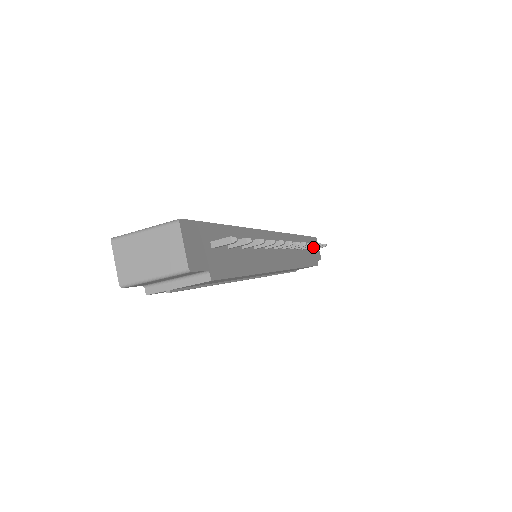
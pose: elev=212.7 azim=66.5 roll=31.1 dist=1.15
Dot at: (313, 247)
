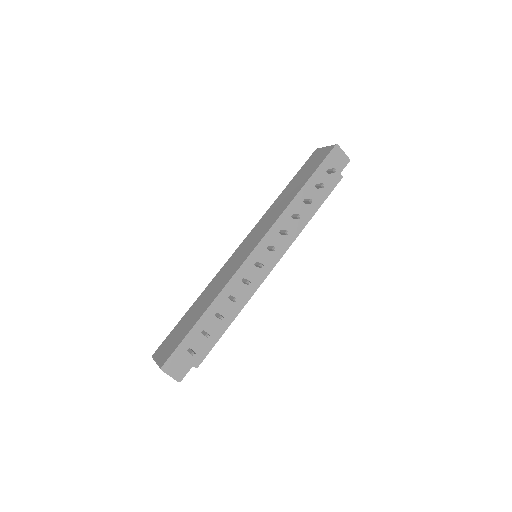
Dot at: occluded
